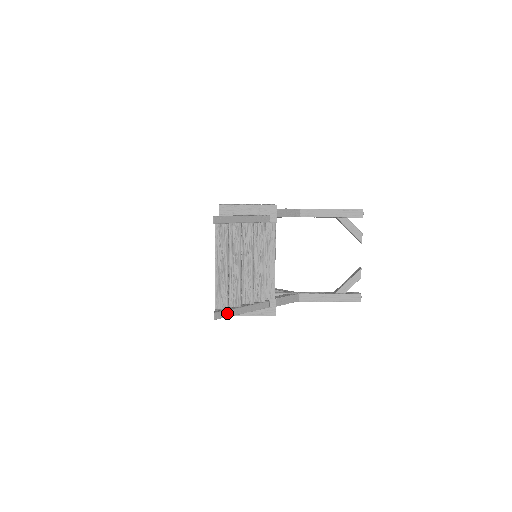
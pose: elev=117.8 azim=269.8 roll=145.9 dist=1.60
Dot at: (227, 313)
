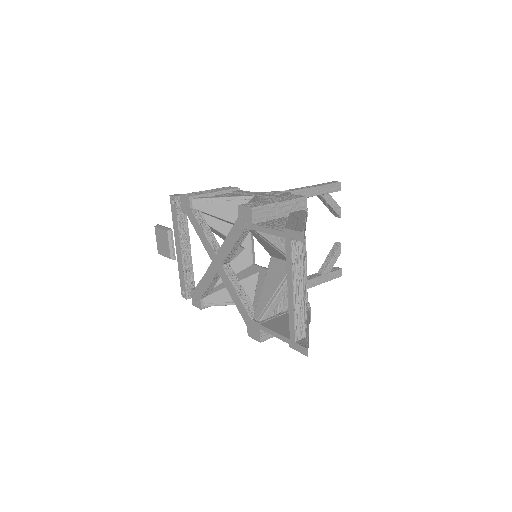
Dot at: (308, 342)
